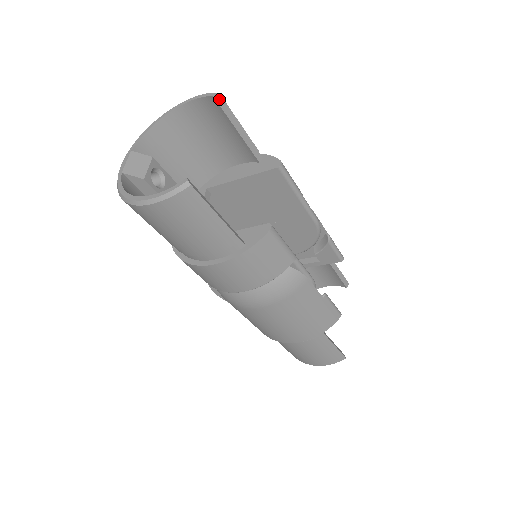
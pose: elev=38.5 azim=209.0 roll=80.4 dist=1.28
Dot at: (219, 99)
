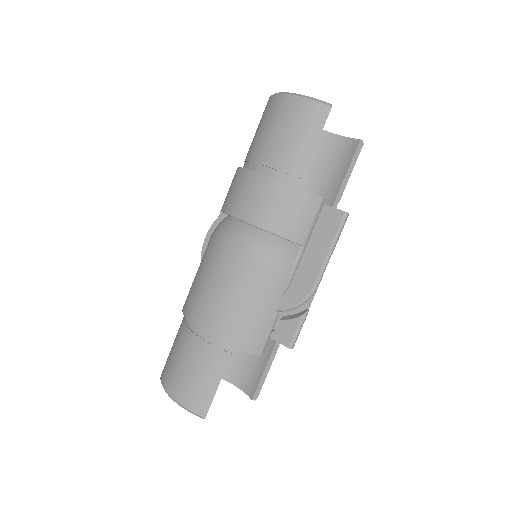
Dot at: (360, 146)
